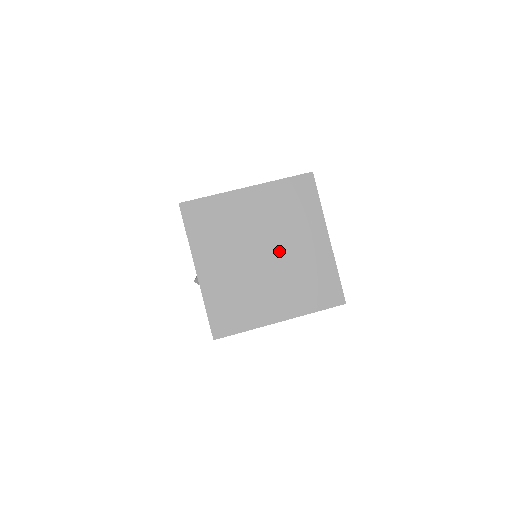
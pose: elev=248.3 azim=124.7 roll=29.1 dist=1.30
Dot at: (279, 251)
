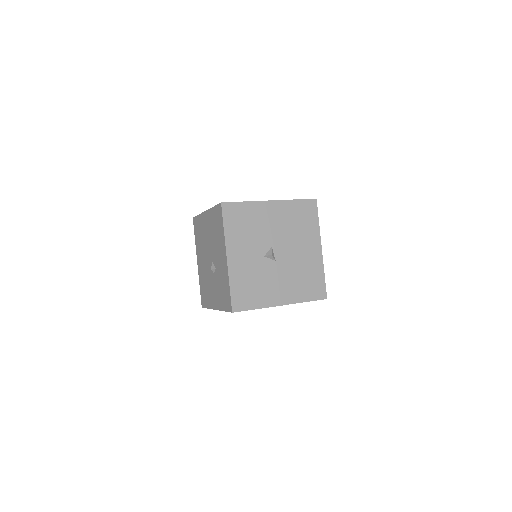
Dot at: occluded
